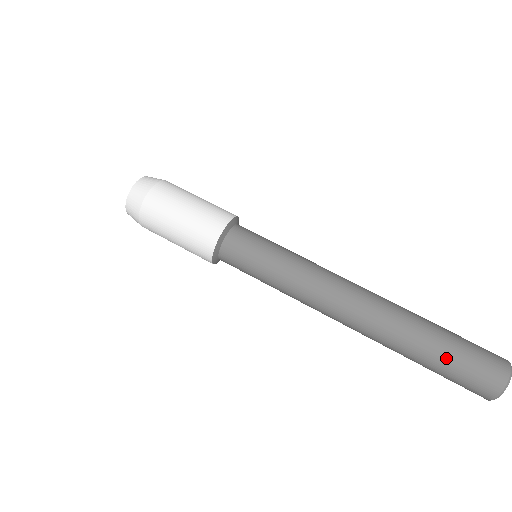
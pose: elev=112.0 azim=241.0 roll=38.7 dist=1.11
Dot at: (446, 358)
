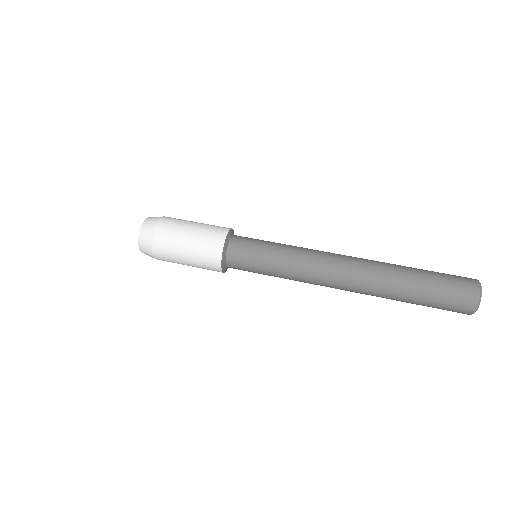
Dot at: (430, 274)
